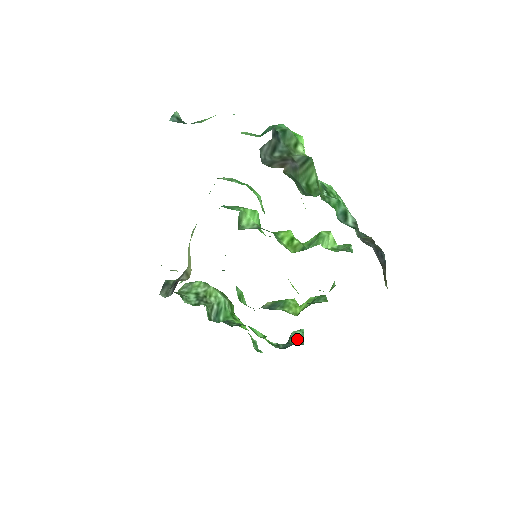
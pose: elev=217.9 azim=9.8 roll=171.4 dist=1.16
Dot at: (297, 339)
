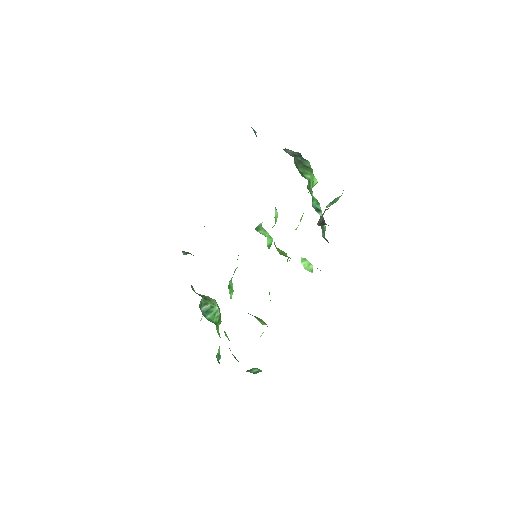
Dot at: (253, 371)
